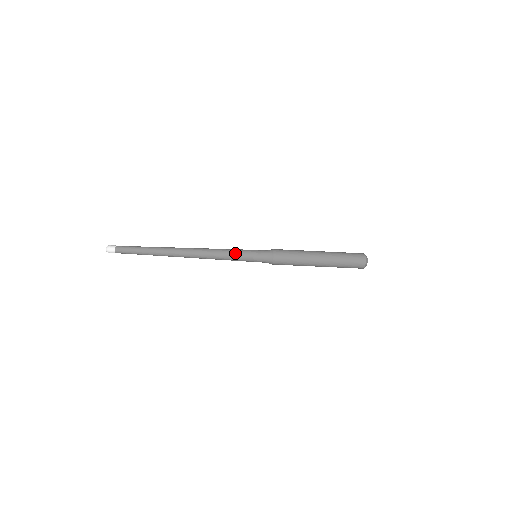
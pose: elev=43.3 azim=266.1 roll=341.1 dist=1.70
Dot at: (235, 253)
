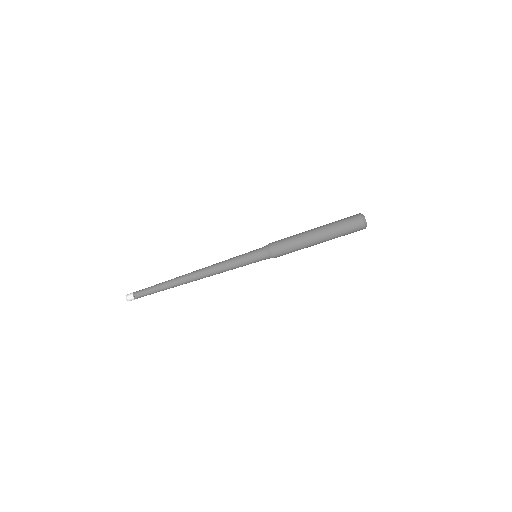
Dot at: (236, 264)
